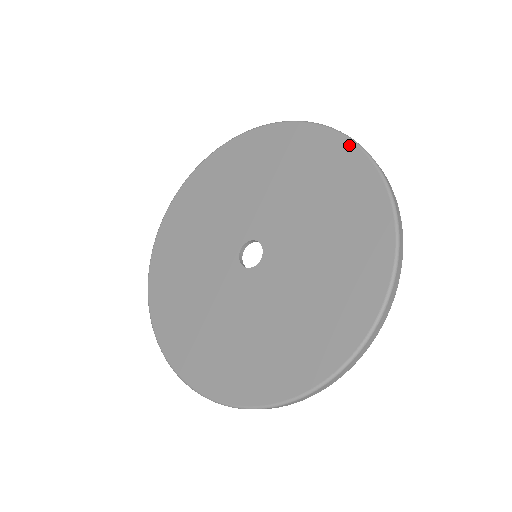
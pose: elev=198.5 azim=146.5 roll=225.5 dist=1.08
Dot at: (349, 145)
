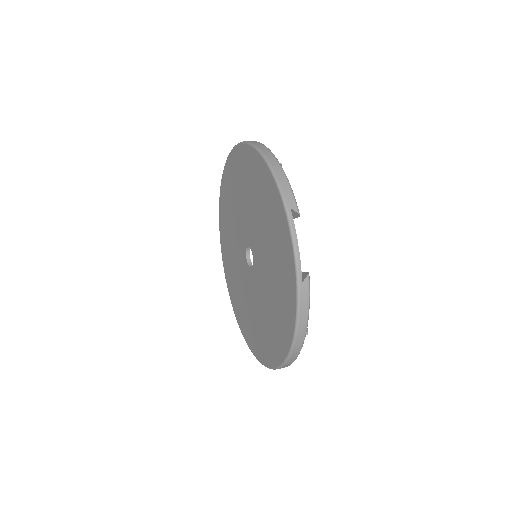
Dot at: (292, 262)
